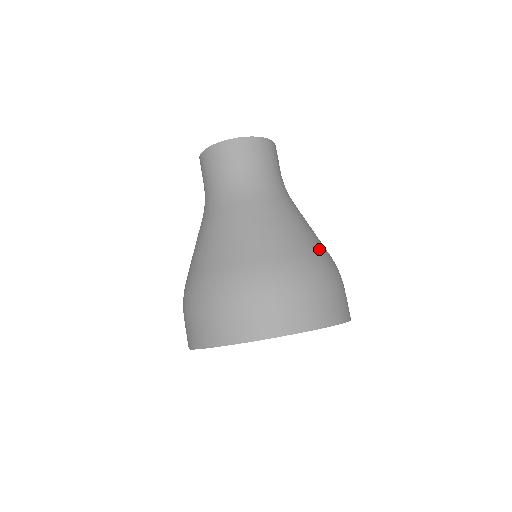
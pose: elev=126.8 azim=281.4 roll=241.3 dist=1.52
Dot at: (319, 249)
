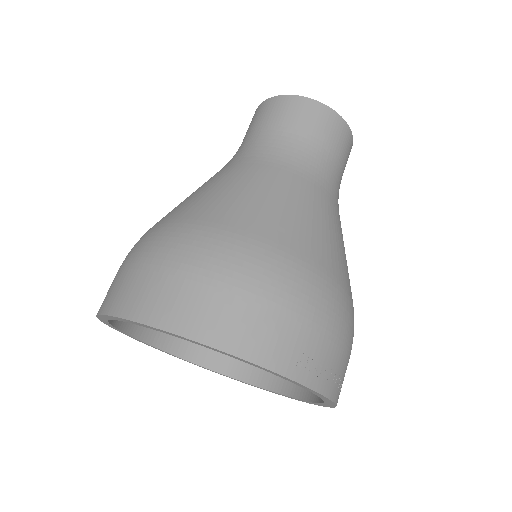
Dot at: (281, 238)
